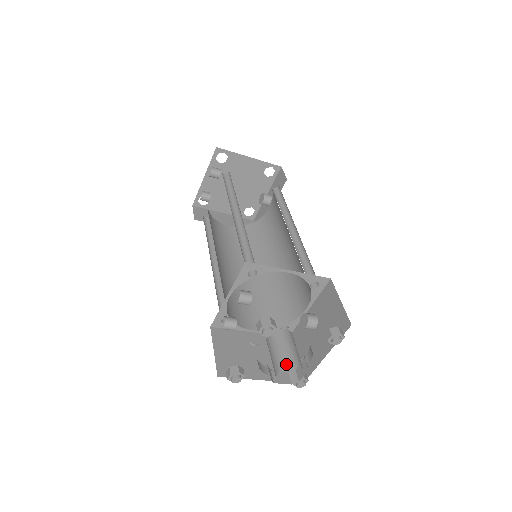
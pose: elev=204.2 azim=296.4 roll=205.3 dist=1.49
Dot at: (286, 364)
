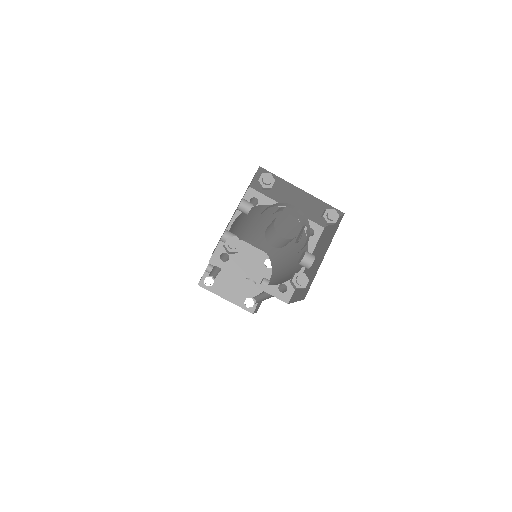
Dot at: occluded
